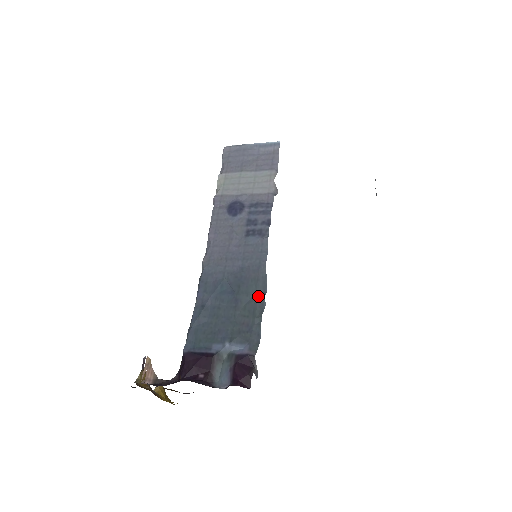
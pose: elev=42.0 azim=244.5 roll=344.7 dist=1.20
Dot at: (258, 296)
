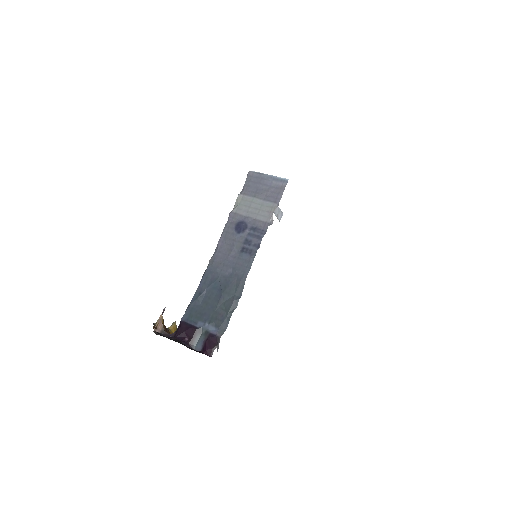
Dot at: (235, 298)
